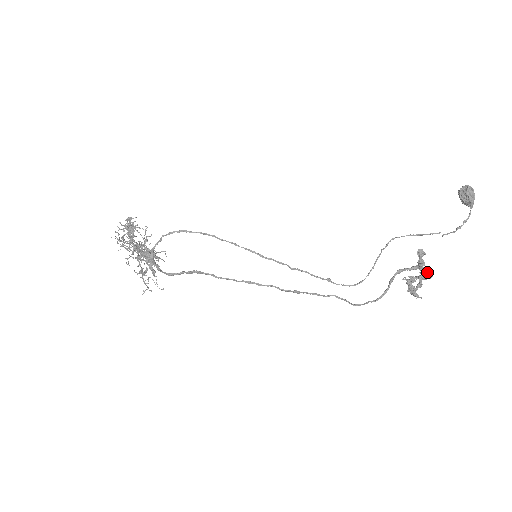
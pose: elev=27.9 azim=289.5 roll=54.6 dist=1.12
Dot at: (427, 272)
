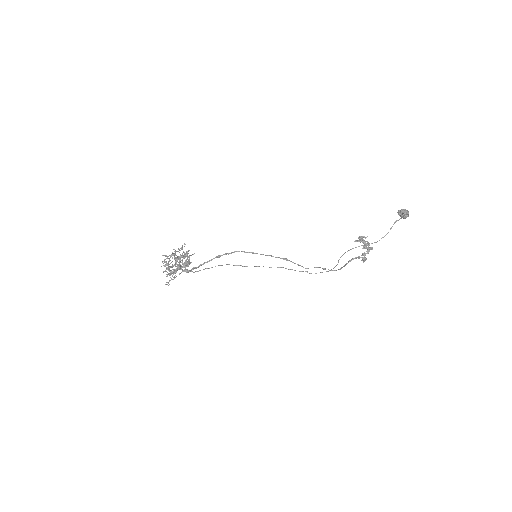
Dot at: (369, 250)
